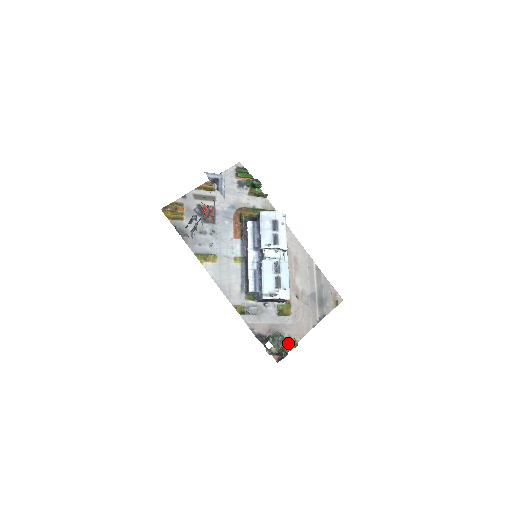
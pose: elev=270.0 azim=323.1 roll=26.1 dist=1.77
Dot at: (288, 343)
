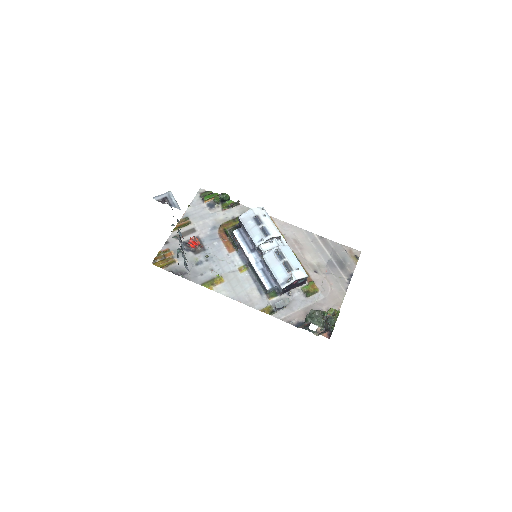
Dot at: (329, 316)
